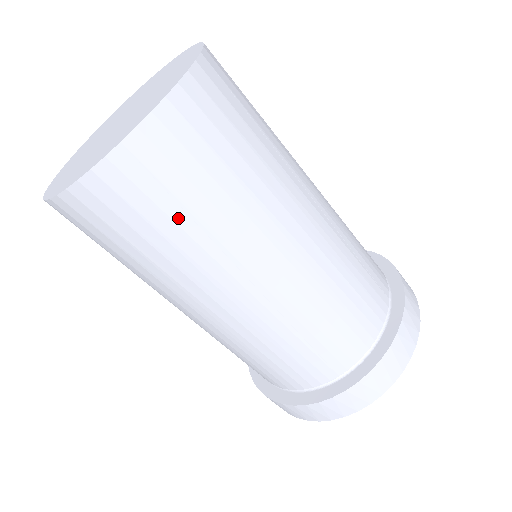
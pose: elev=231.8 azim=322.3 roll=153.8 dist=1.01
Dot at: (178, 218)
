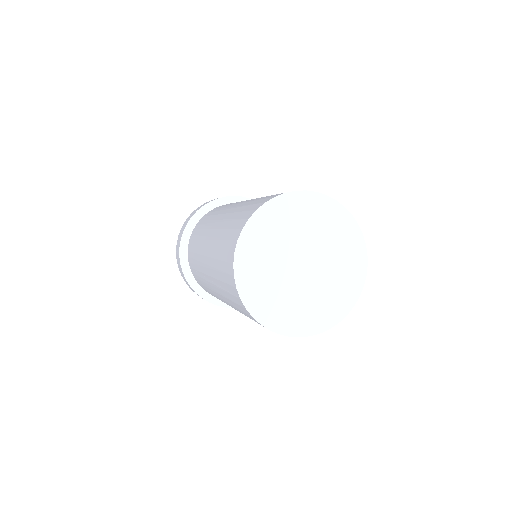
Dot at: occluded
